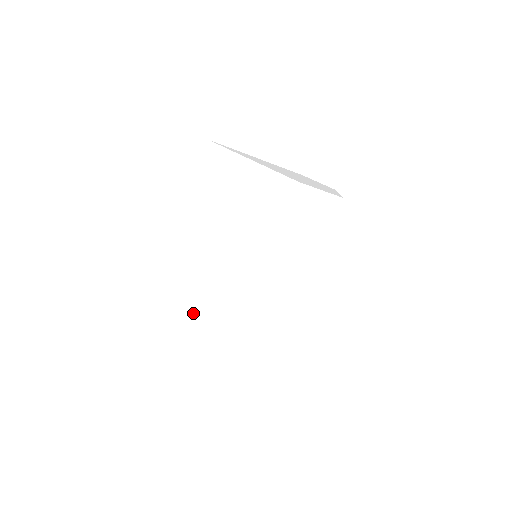
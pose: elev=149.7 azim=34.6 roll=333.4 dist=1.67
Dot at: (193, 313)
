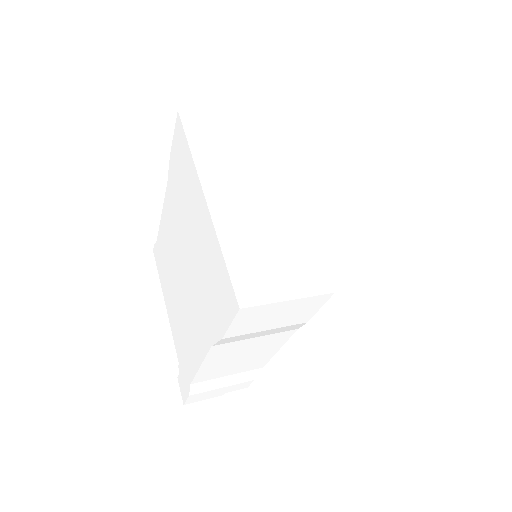
Dot at: (173, 320)
